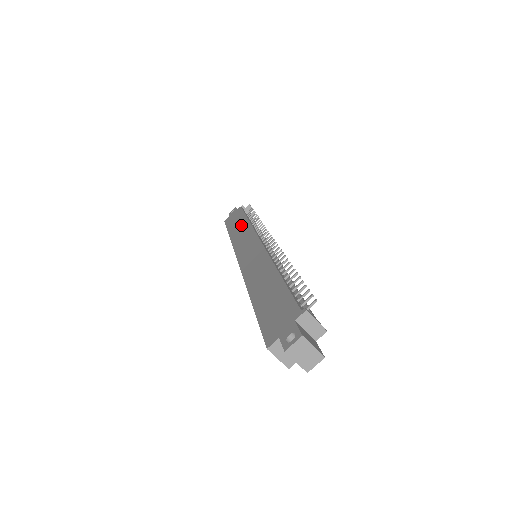
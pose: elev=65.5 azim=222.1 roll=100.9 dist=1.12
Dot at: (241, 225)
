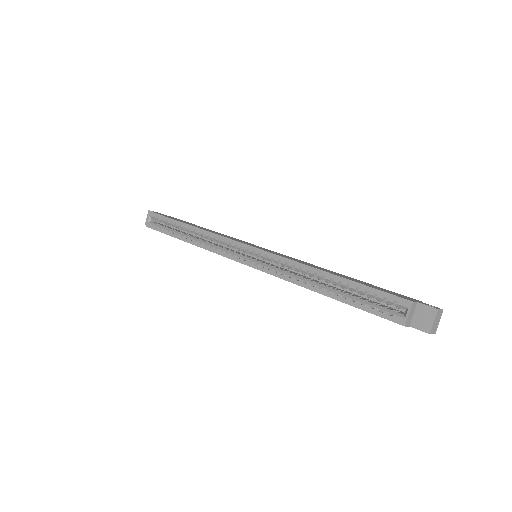
Dot at: (204, 228)
